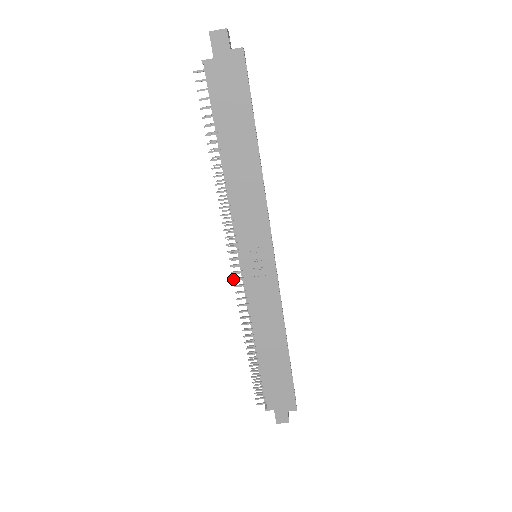
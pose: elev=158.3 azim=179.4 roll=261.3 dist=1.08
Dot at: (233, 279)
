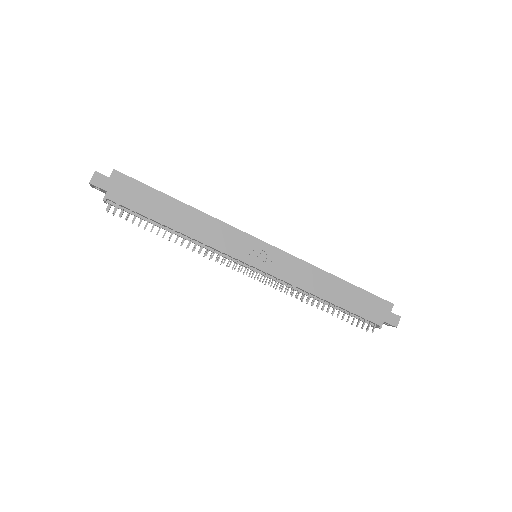
Dot at: (262, 282)
